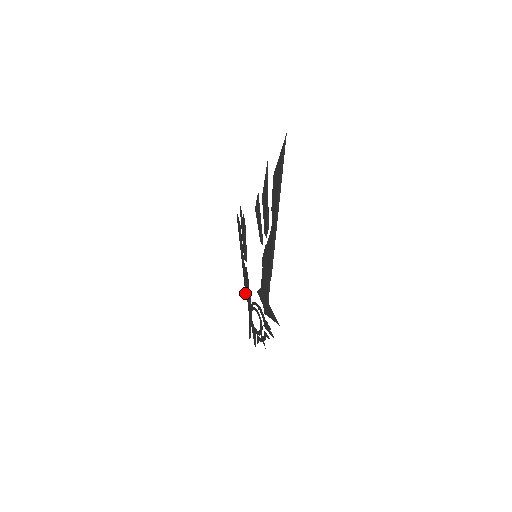
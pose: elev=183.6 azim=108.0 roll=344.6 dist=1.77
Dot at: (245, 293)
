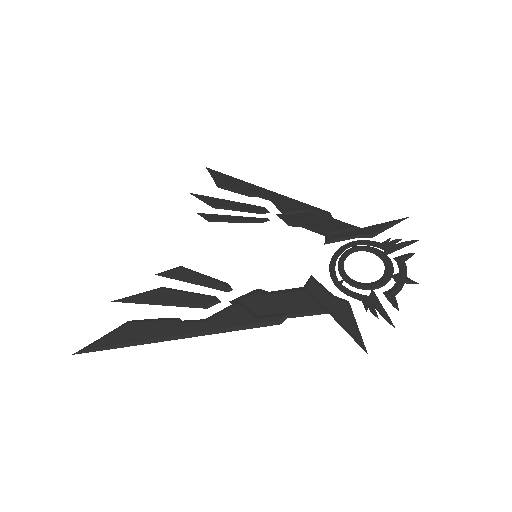
Dot at: (272, 319)
